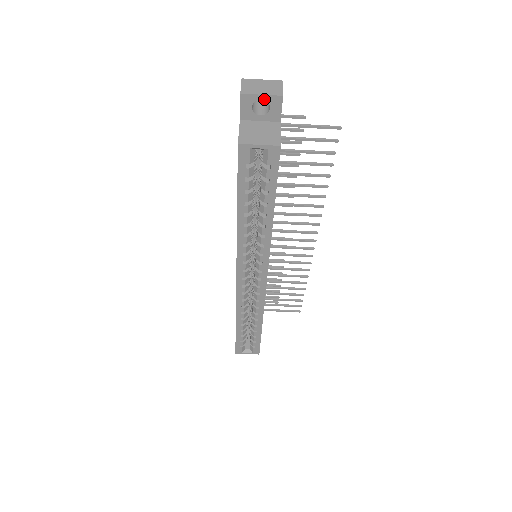
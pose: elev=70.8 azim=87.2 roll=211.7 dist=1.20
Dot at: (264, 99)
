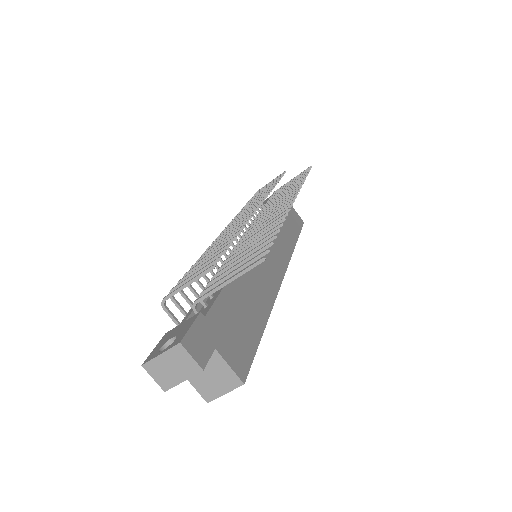
Dot at: (188, 376)
